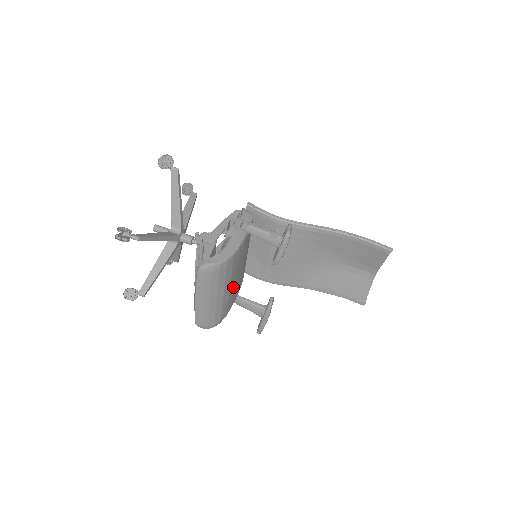
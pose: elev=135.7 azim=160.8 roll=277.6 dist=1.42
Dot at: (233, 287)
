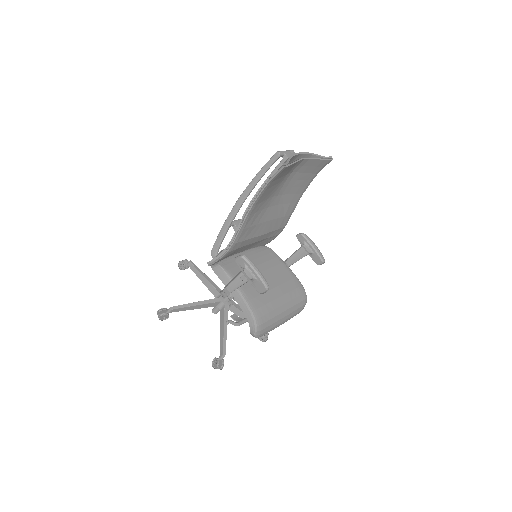
Dot at: (278, 289)
